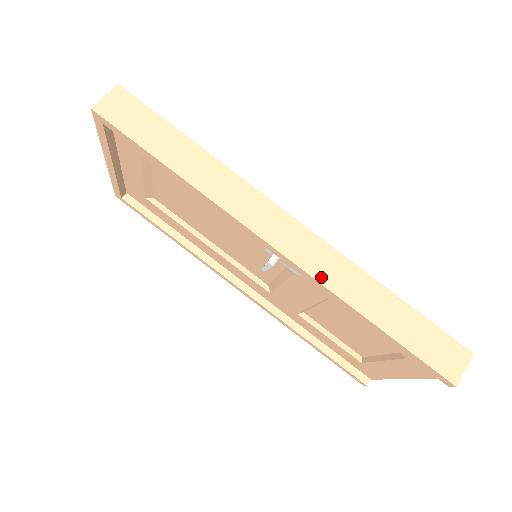
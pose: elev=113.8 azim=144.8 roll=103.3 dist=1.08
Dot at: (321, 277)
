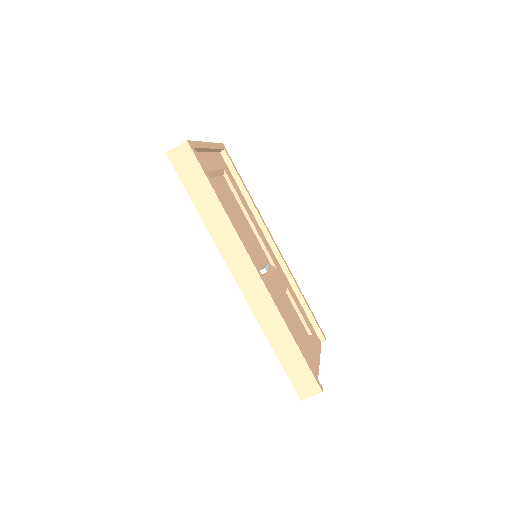
Dot at: (255, 310)
